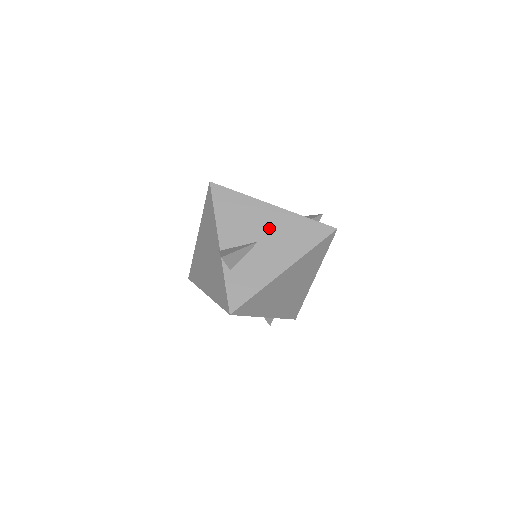
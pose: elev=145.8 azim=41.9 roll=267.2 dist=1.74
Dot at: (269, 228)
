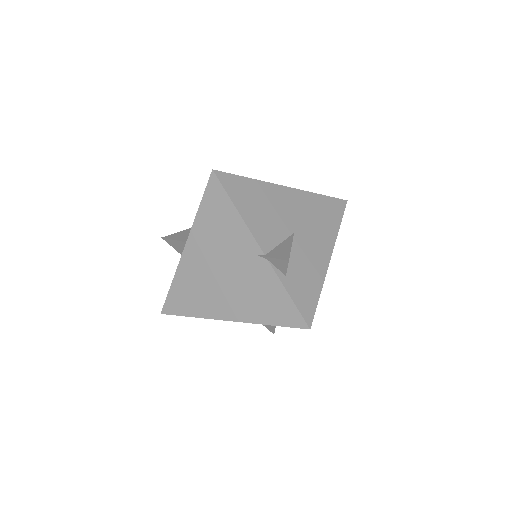
Dot at: (296, 214)
